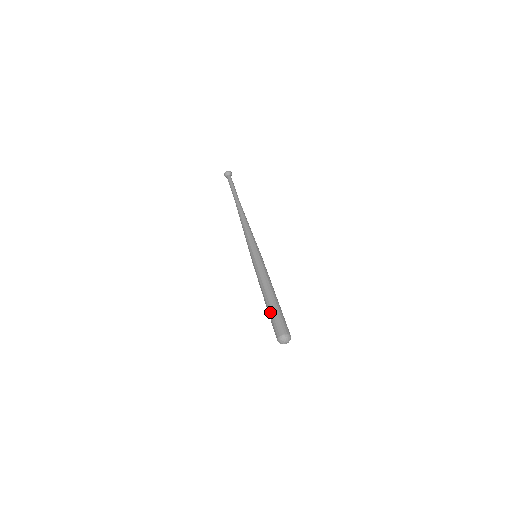
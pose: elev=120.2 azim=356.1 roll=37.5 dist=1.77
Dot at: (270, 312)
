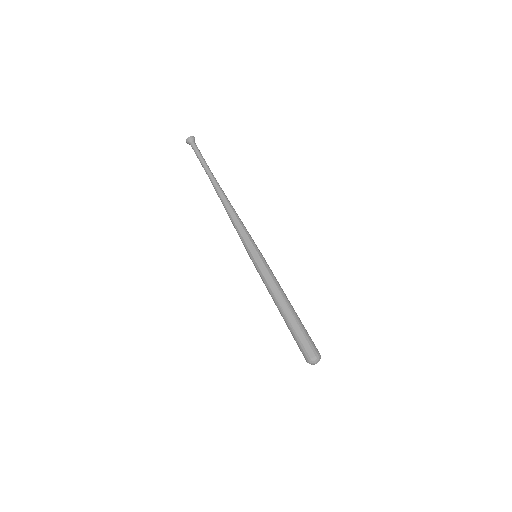
Dot at: occluded
